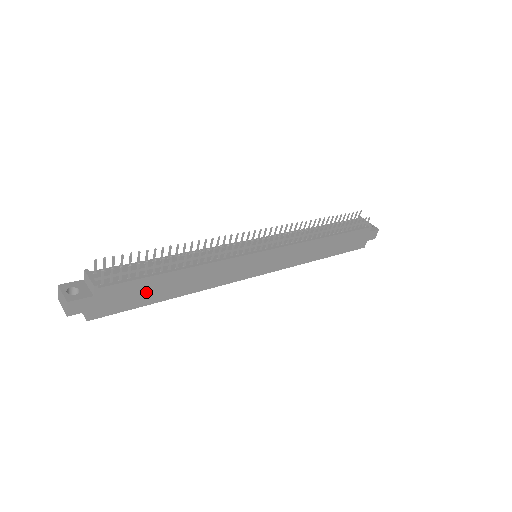
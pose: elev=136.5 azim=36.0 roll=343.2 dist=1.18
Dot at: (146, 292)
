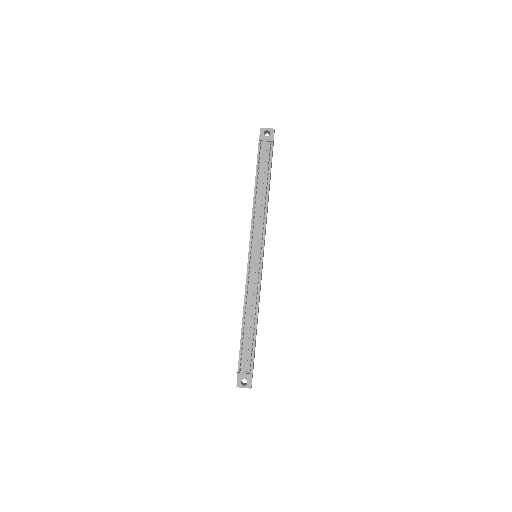
Dot at: (255, 343)
